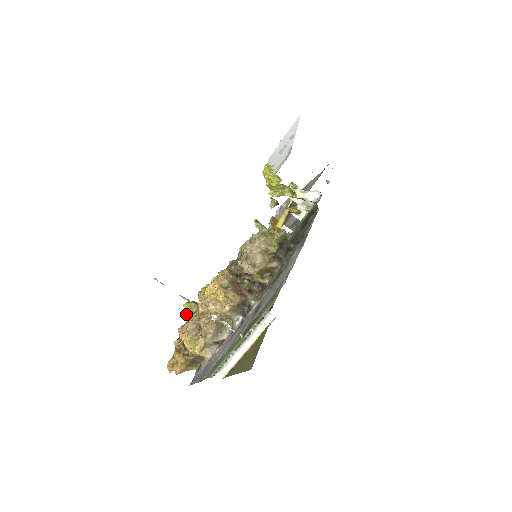
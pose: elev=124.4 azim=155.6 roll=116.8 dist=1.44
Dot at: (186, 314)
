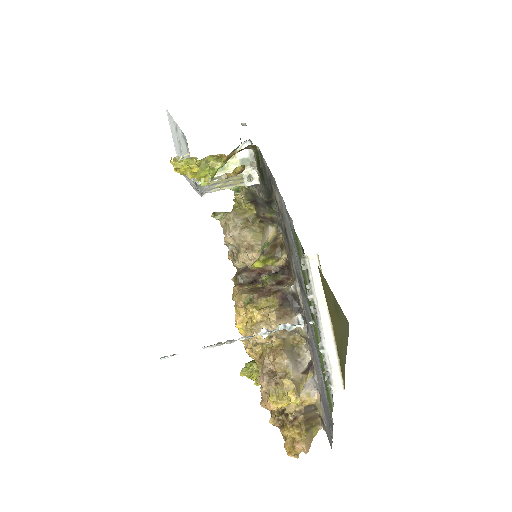
Dot at: (254, 383)
